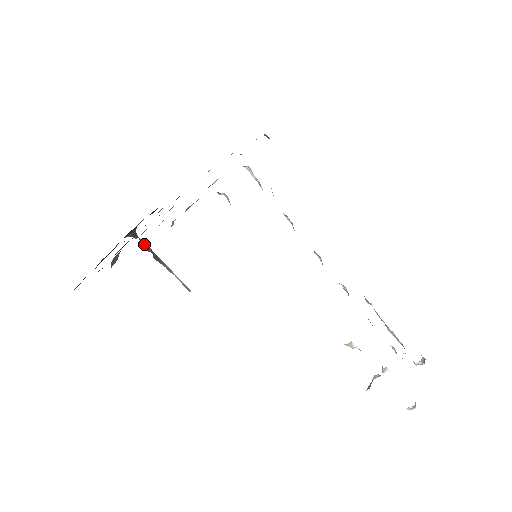
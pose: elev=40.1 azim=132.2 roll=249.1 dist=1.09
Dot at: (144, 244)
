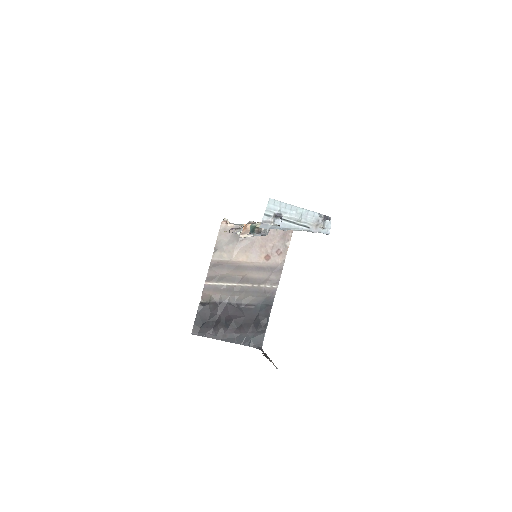
Dot at: (264, 353)
